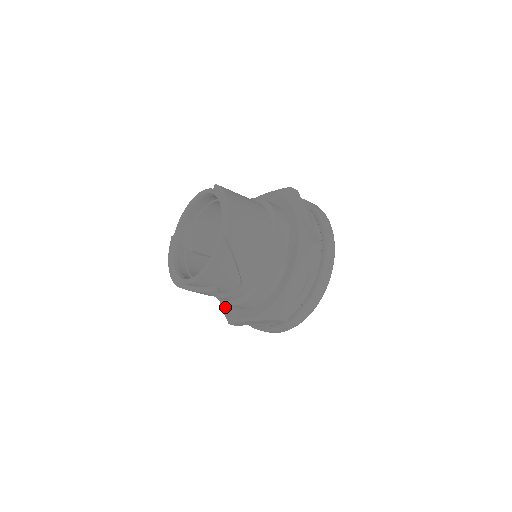
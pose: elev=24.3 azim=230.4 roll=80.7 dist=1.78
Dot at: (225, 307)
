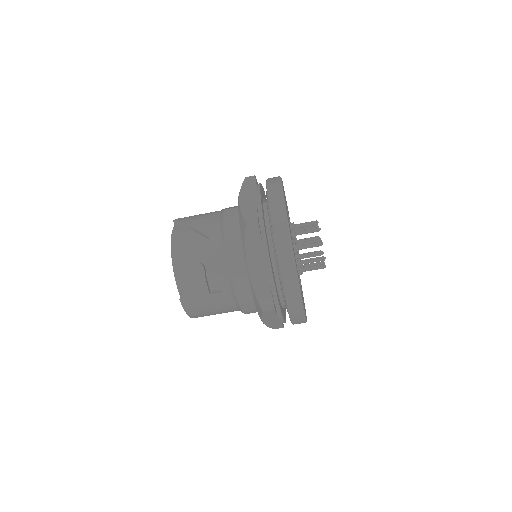
Dot at: (256, 308)
